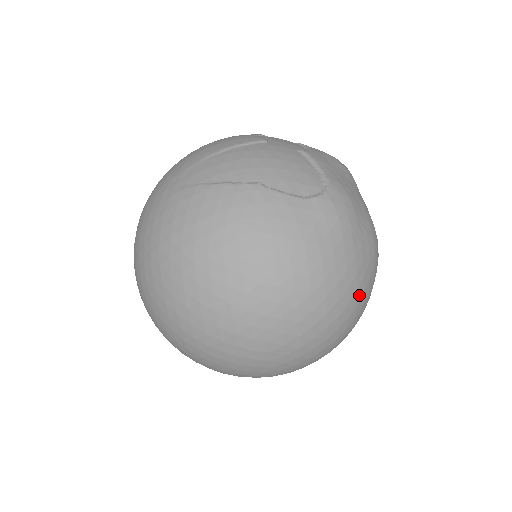
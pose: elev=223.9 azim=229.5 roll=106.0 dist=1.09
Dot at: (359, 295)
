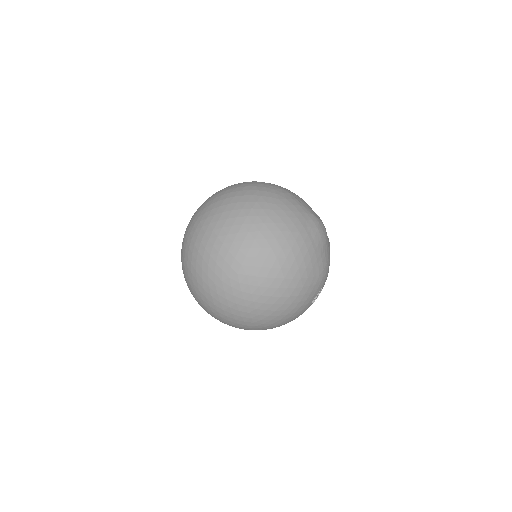
Dot at: (305, 274)
